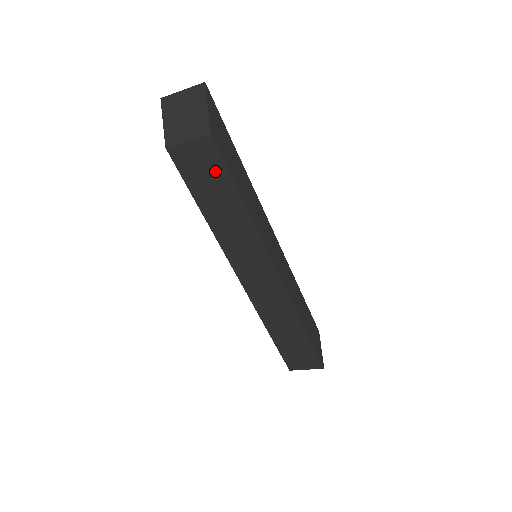
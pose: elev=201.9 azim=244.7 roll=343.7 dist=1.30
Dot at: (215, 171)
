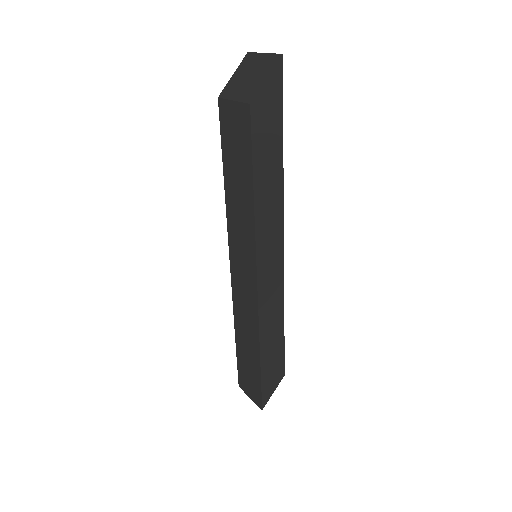
Dot at: (243, 144)
